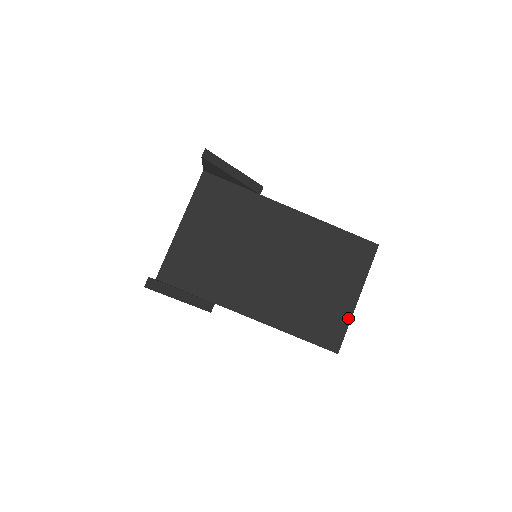
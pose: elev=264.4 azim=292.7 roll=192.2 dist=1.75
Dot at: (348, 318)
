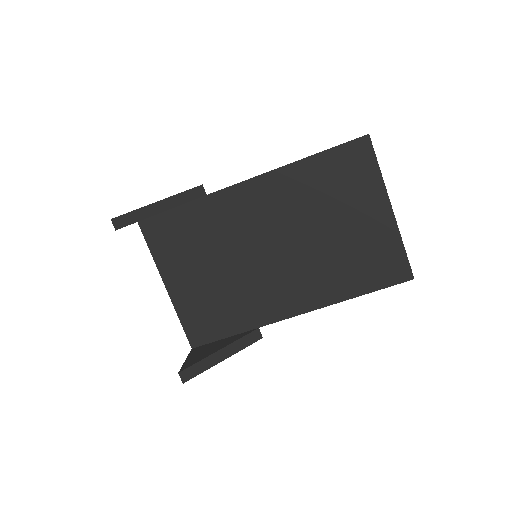
Dot at: (397, 237)
